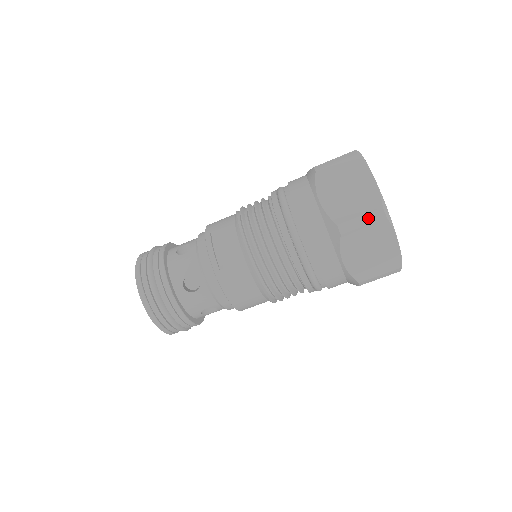
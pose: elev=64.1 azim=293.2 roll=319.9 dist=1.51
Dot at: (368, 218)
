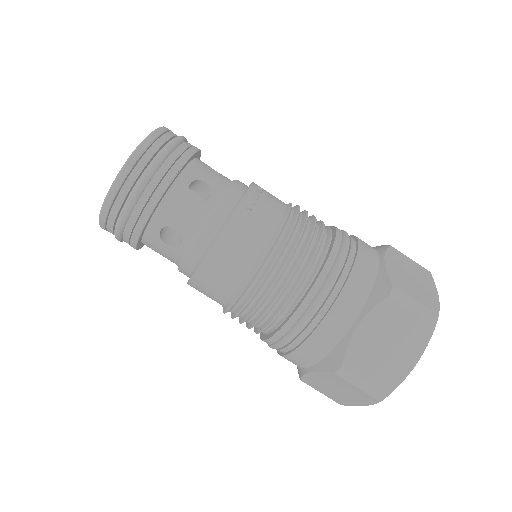
Dot at: (421, 310)
